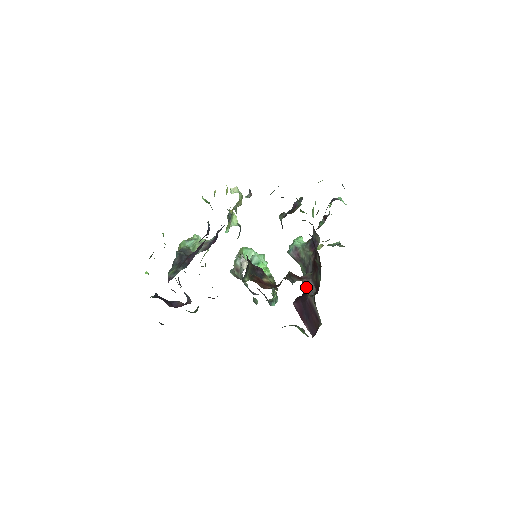
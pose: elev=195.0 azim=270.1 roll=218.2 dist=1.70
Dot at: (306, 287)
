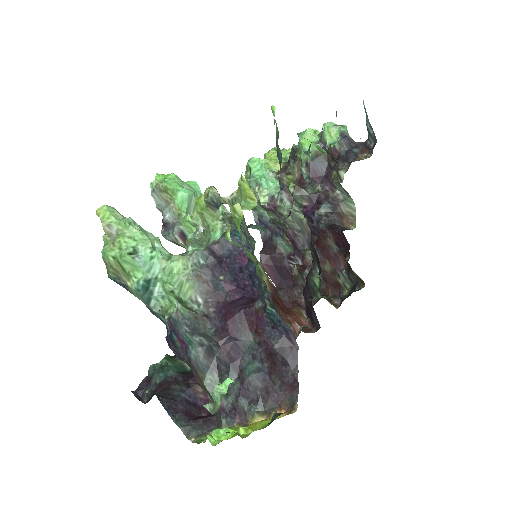
Dot at: (268, 235)
